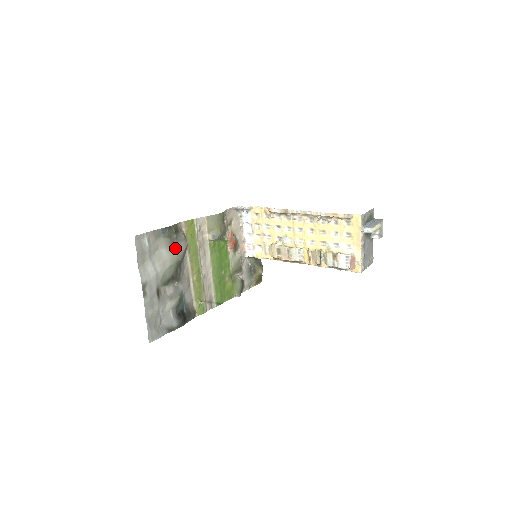
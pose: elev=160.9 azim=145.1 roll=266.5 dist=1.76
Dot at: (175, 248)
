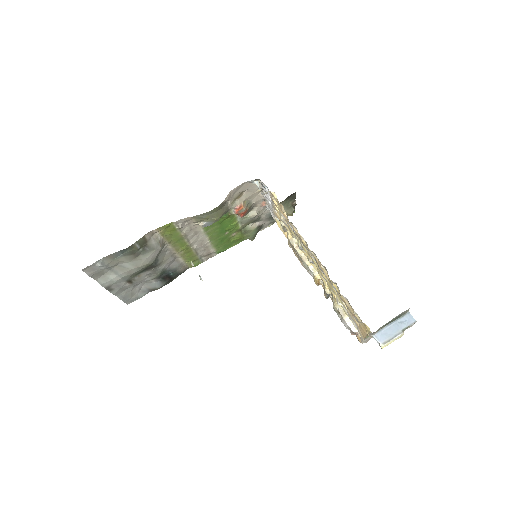
Dot at: (142, 259)
